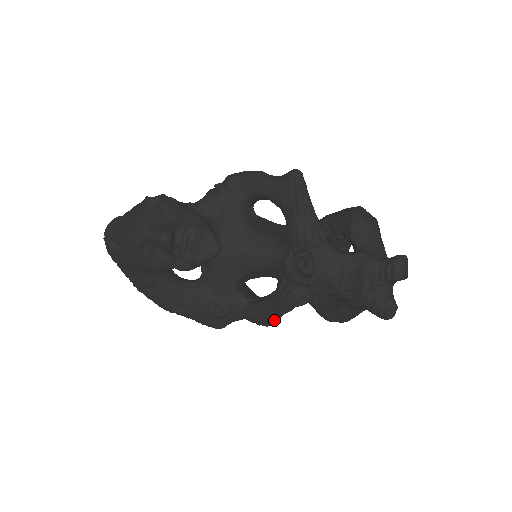
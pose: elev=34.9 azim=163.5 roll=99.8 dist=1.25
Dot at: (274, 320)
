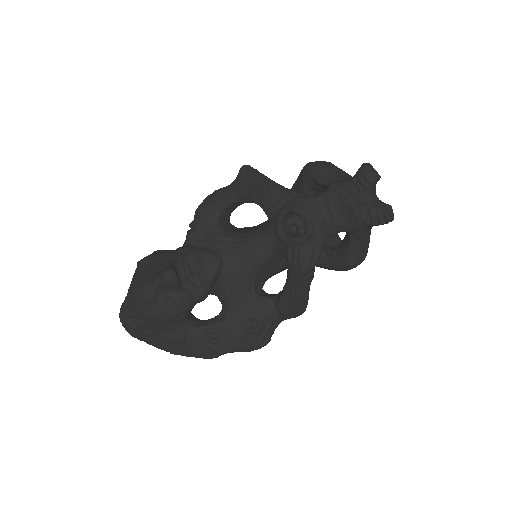
Dot at: (305, 297)
